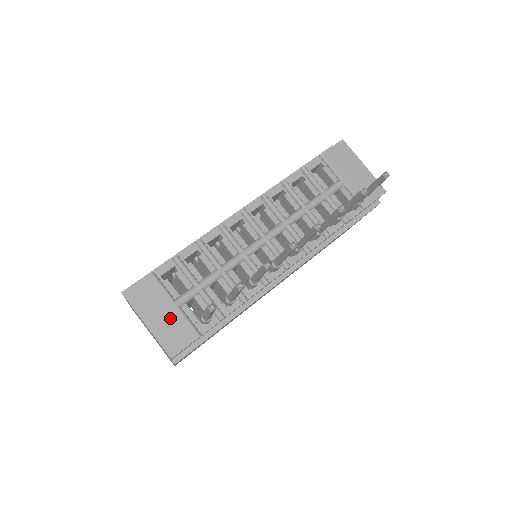
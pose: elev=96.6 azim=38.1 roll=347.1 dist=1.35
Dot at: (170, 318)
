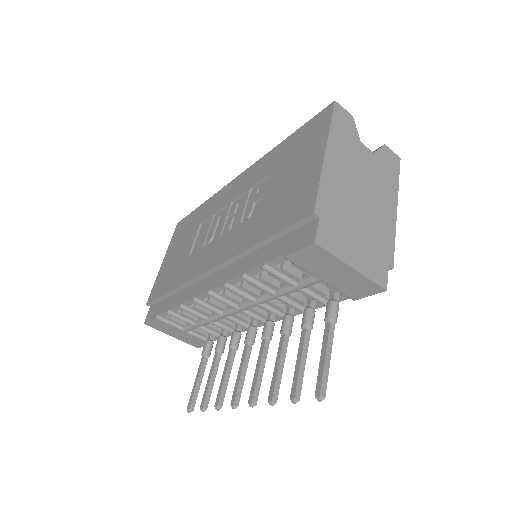
Dot at: (185, 336)
